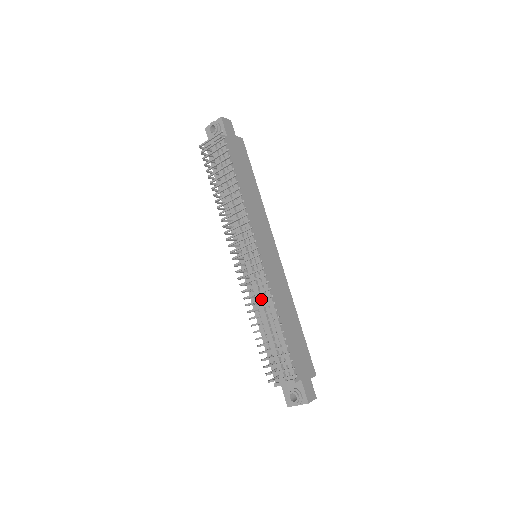
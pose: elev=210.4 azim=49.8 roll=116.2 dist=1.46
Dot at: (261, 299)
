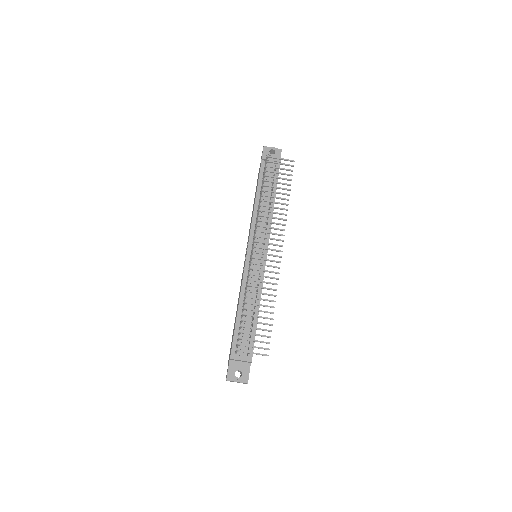
Dot at: (266, 288)
